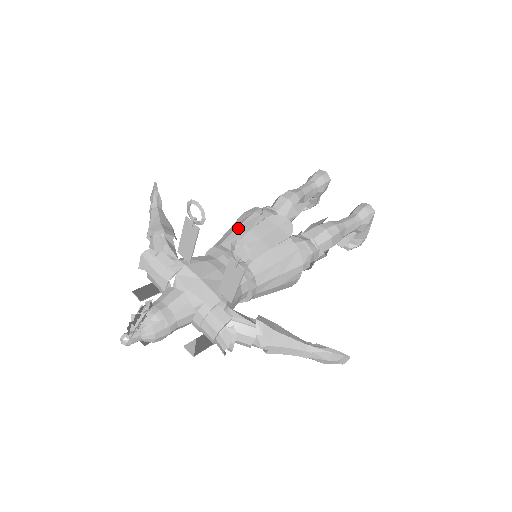
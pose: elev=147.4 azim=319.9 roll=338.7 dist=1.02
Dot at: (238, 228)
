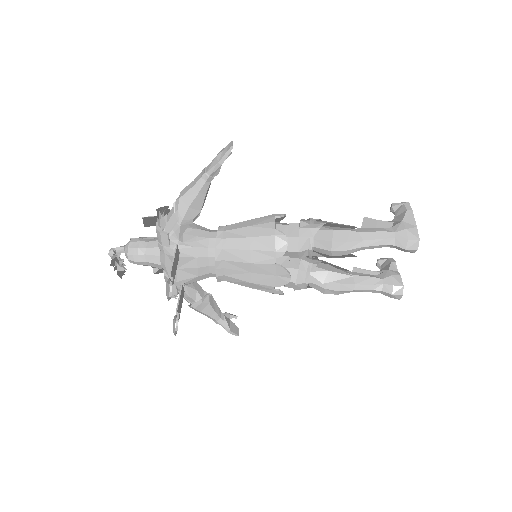
Dot at: (248, 251)
